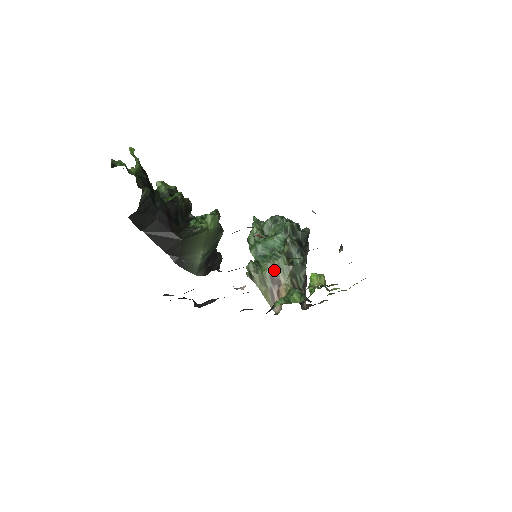
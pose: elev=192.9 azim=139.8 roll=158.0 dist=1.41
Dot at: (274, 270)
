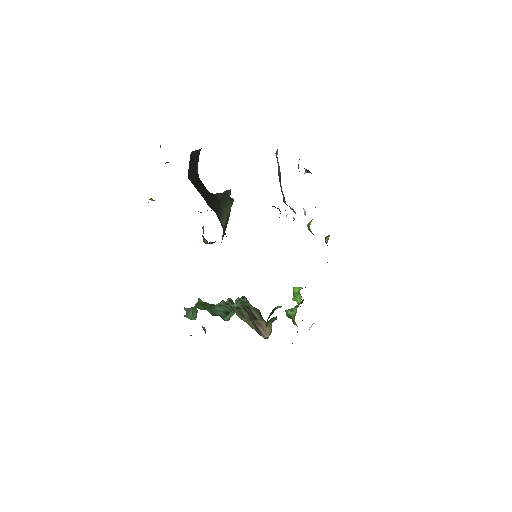
Dot at: (246, 308)
